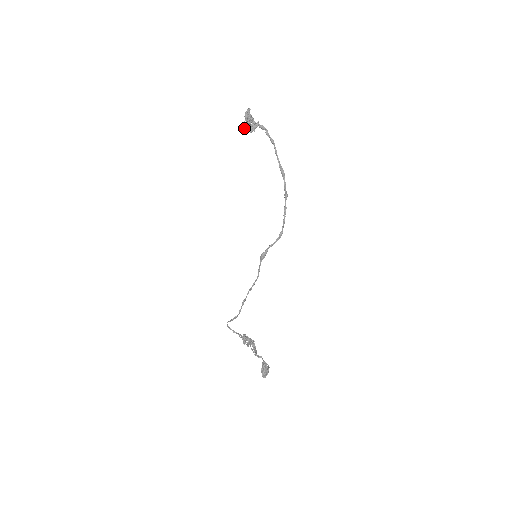
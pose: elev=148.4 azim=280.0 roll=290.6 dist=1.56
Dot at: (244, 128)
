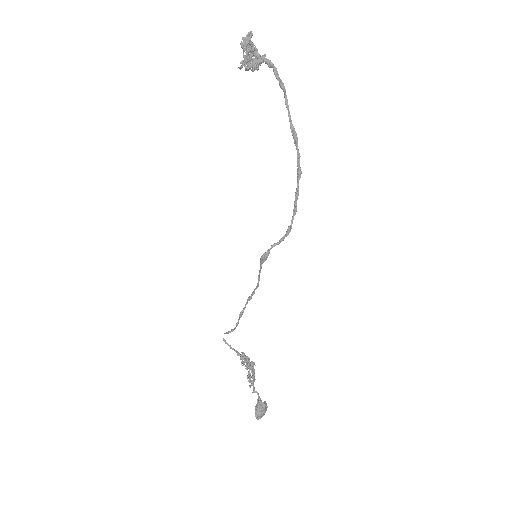
Dot at: (242, 64)
